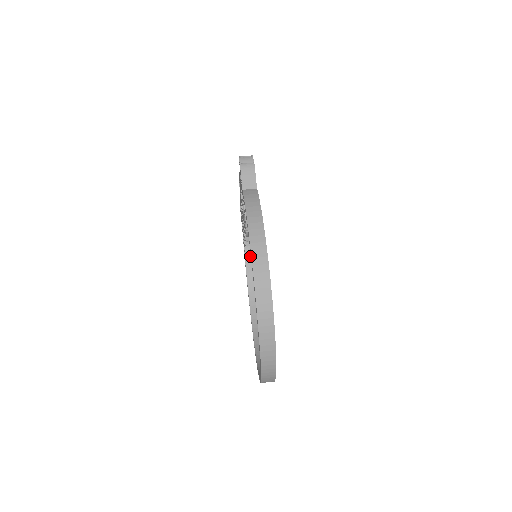
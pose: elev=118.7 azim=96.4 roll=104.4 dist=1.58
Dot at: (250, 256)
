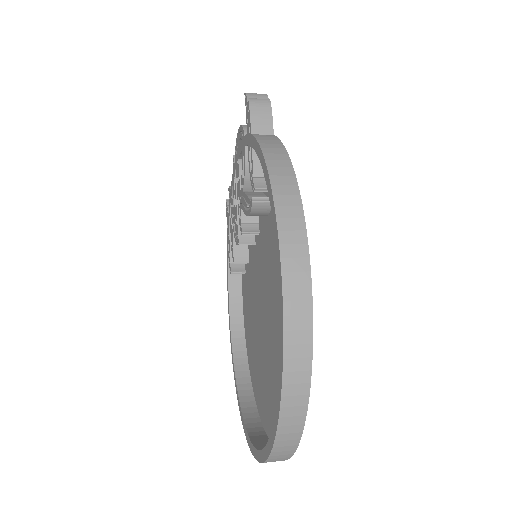
Dot at: (238, 269)
